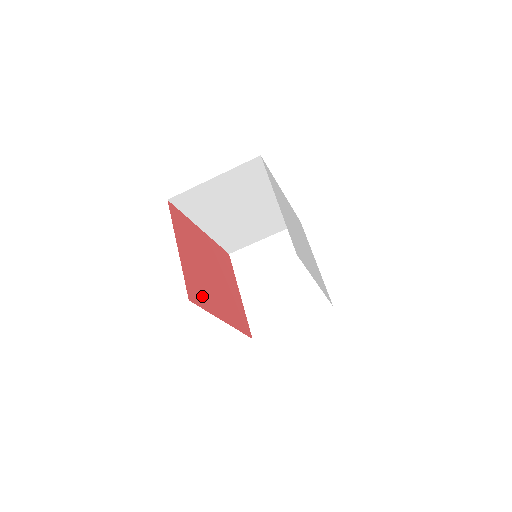
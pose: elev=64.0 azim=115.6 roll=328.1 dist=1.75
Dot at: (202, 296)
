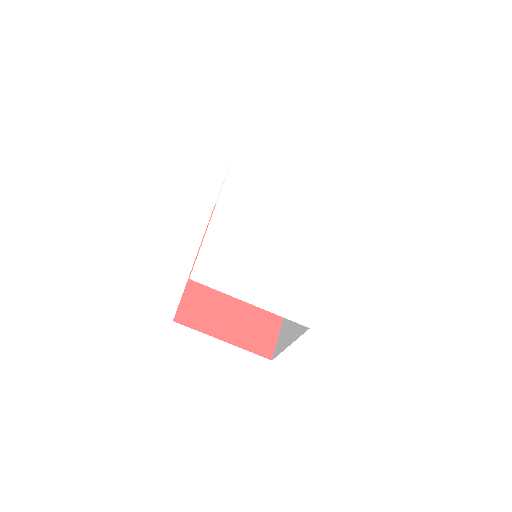
Dot at: (266, 327)
